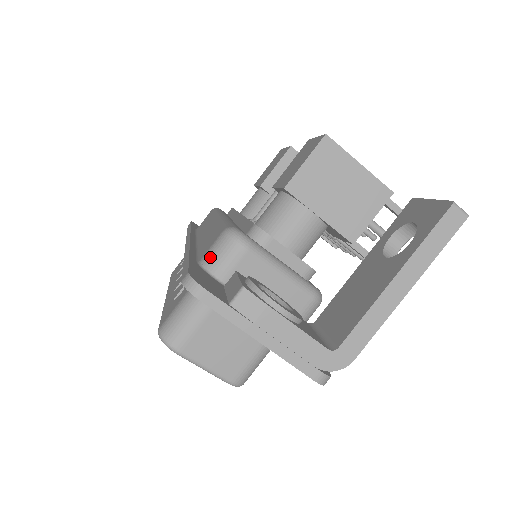
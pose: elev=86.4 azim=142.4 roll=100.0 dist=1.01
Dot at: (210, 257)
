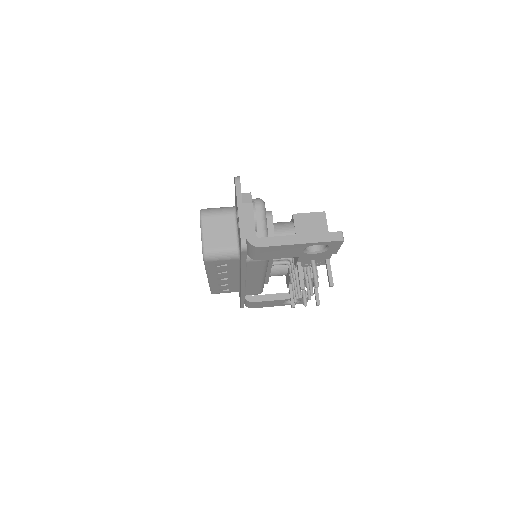
Dot at: occluded
